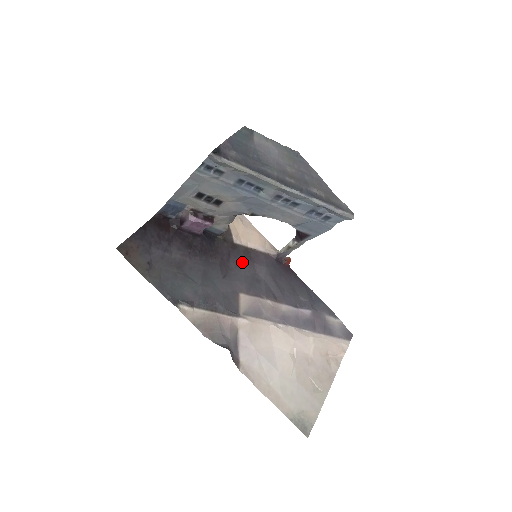
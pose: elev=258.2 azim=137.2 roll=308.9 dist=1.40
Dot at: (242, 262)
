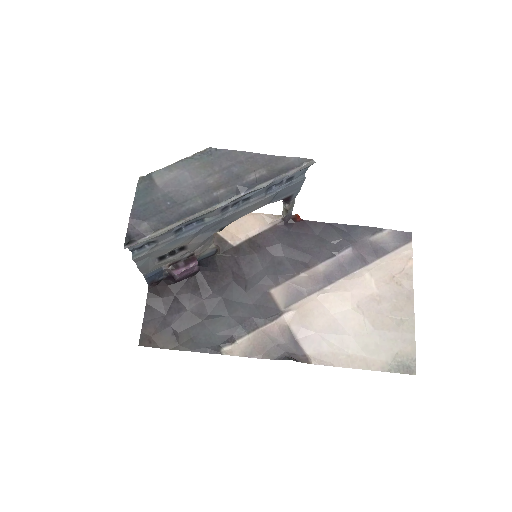
Dot at: (253, 258)
